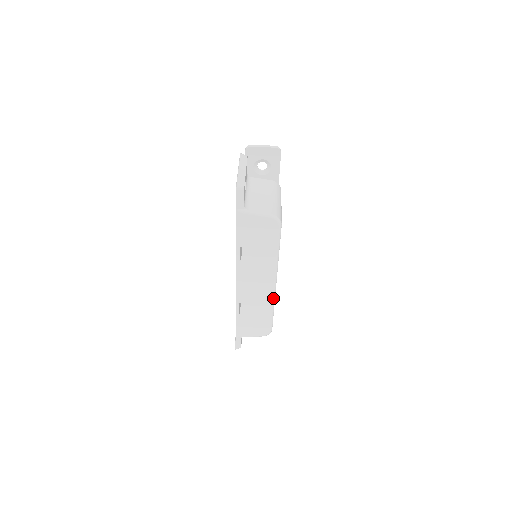
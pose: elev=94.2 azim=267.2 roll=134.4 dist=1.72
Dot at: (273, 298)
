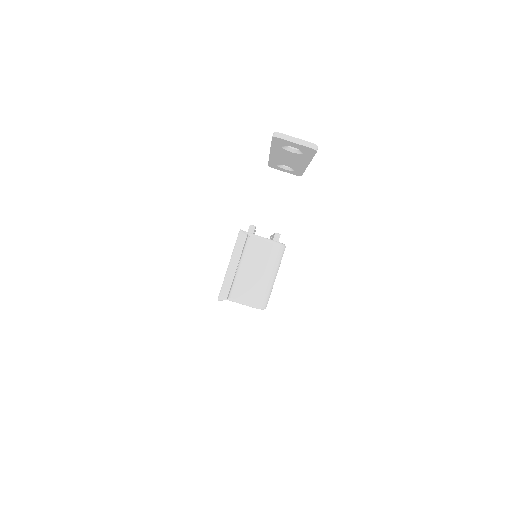
Dot at: occluded
